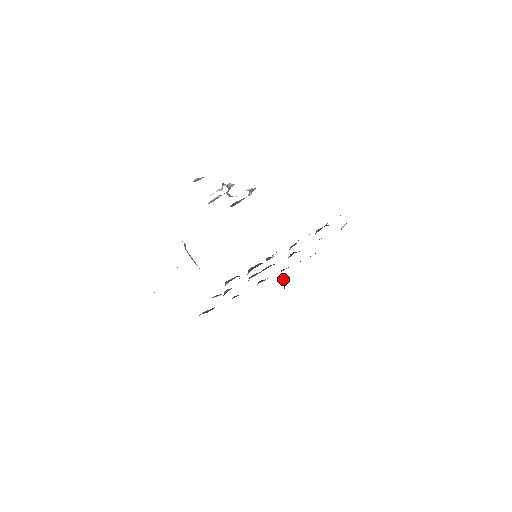
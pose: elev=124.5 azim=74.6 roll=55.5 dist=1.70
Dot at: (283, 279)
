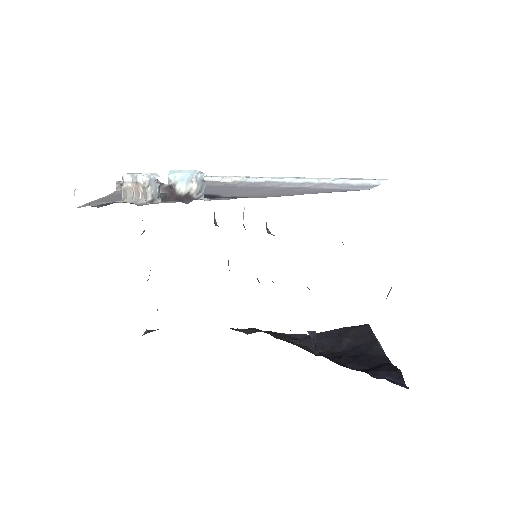
Dot at: (312, 335)
